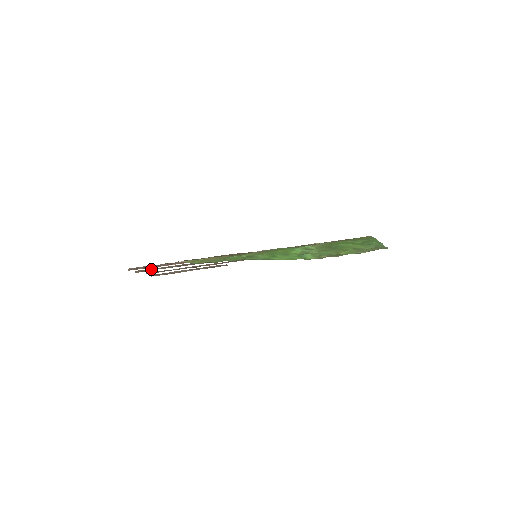
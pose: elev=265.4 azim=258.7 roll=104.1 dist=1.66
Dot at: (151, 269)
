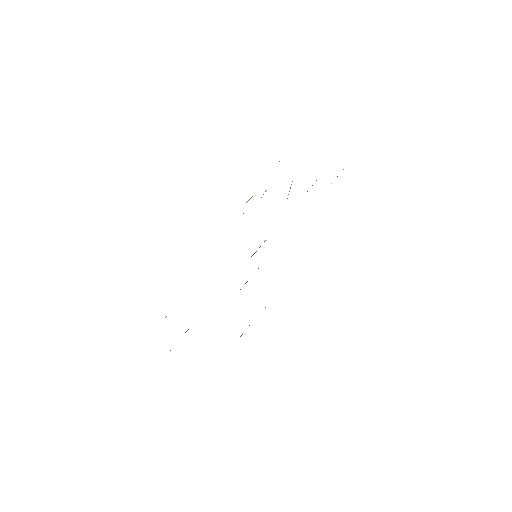
Dot at: occluded
